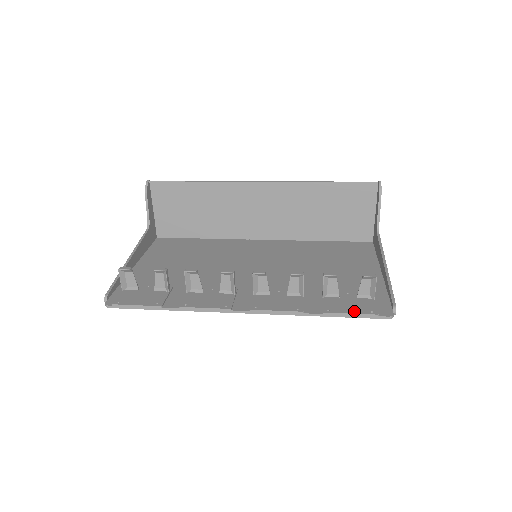
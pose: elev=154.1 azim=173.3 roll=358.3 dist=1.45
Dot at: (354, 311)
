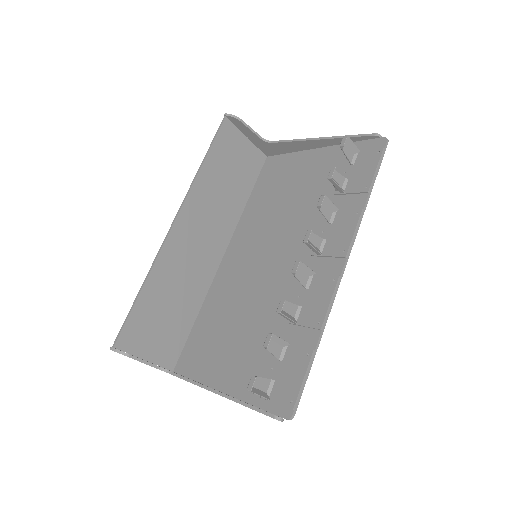
Dot at: (373, 166)
